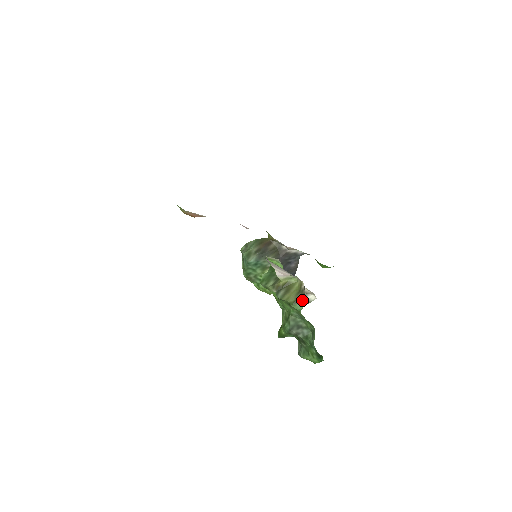
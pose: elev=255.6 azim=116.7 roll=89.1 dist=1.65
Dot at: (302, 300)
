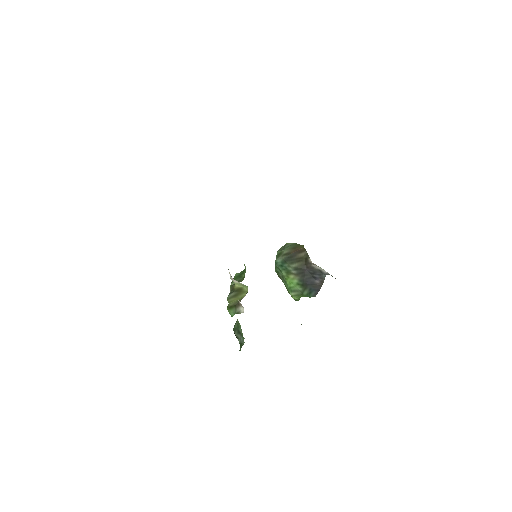
Dot at: (236, 308)
